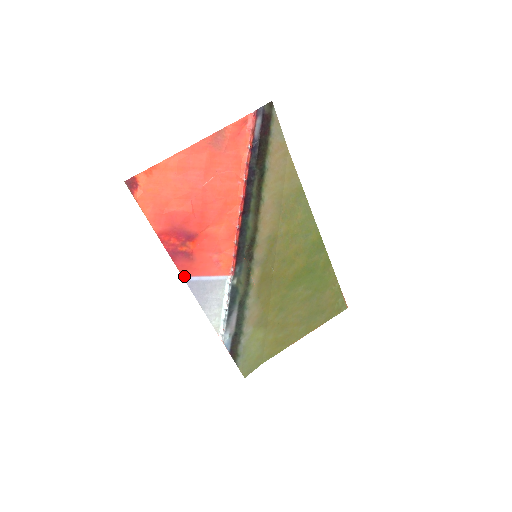
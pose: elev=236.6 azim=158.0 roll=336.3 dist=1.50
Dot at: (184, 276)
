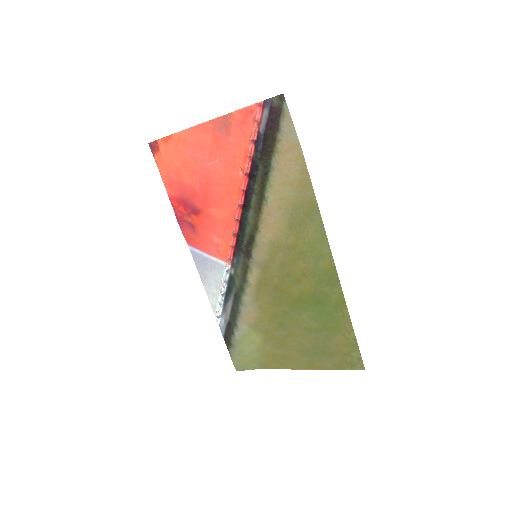
Dot at: (189, 245)
